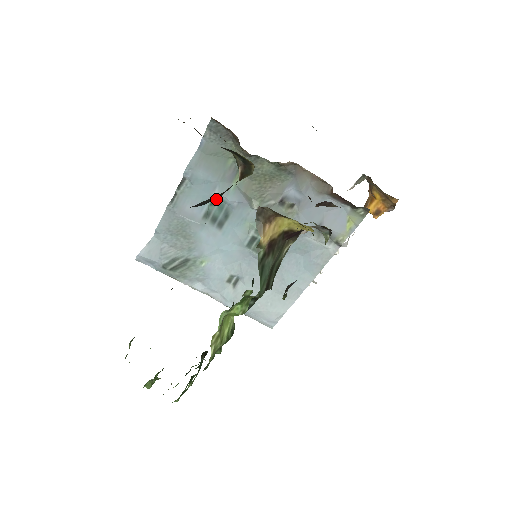
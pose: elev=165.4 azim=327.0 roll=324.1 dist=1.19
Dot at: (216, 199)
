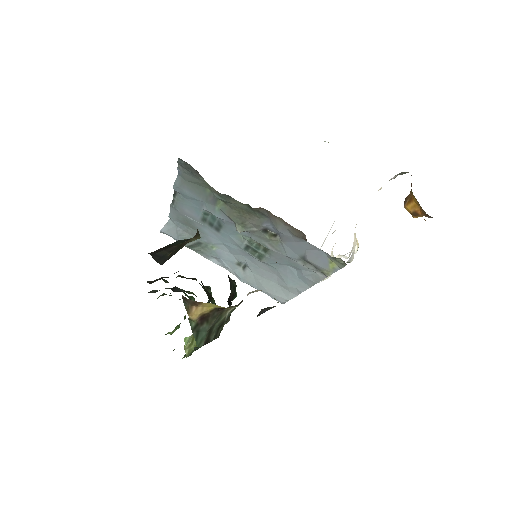
Dot at: occluded
